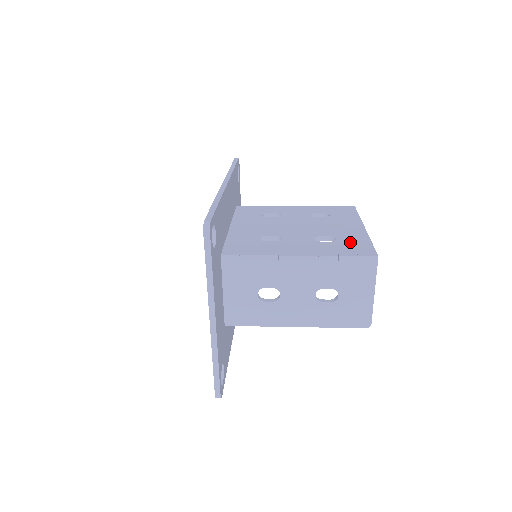
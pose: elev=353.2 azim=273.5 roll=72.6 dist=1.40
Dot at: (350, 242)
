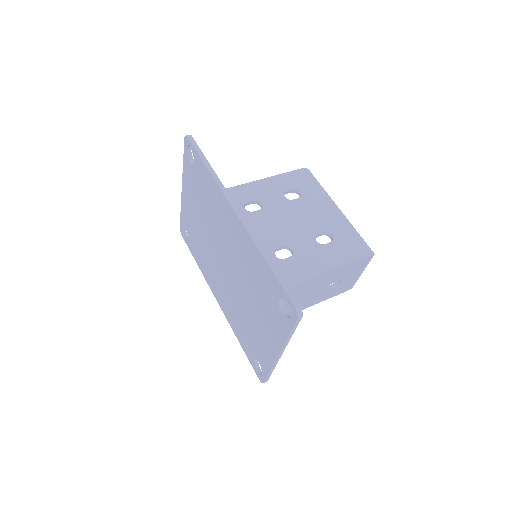
Dot at: (345, 238)
